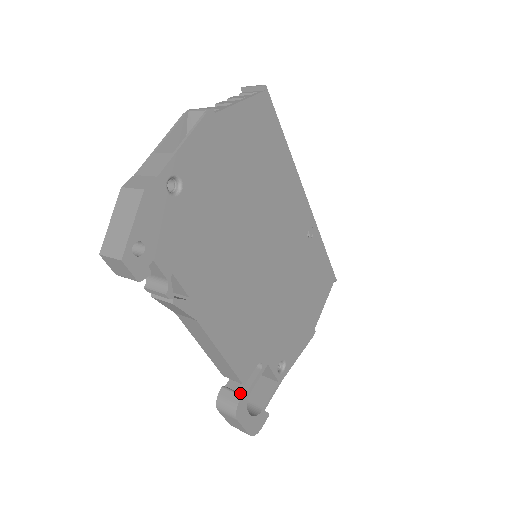
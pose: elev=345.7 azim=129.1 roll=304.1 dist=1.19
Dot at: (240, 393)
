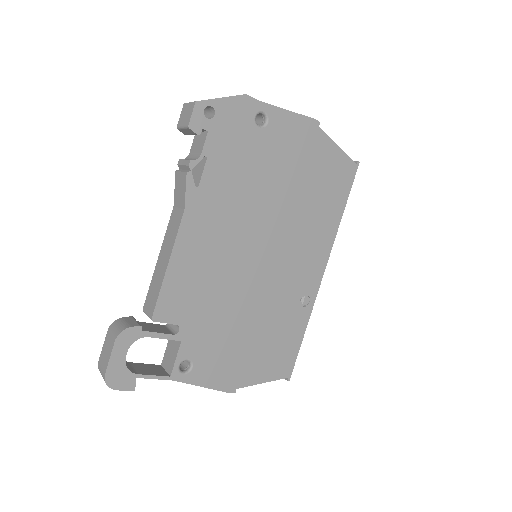
Dot at: occluded
